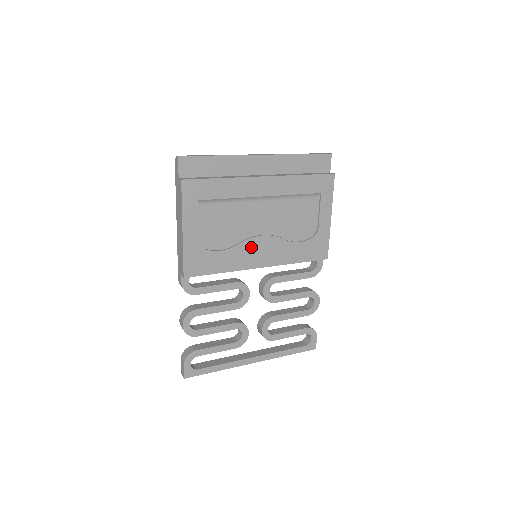
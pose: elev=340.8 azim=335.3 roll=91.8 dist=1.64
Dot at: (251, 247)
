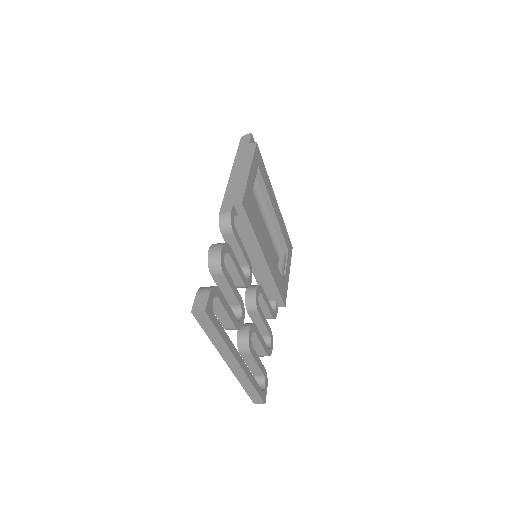
Dot at: (266, 237)
